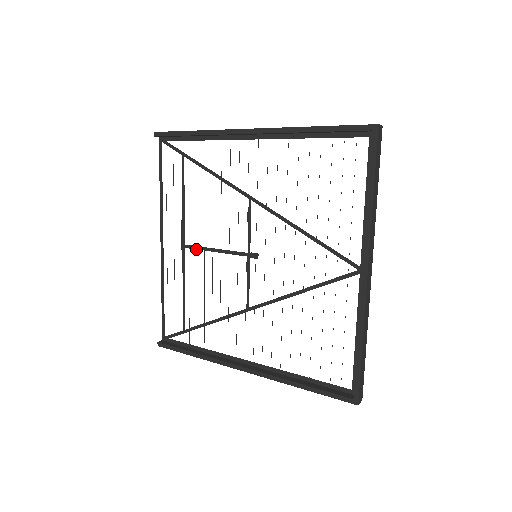
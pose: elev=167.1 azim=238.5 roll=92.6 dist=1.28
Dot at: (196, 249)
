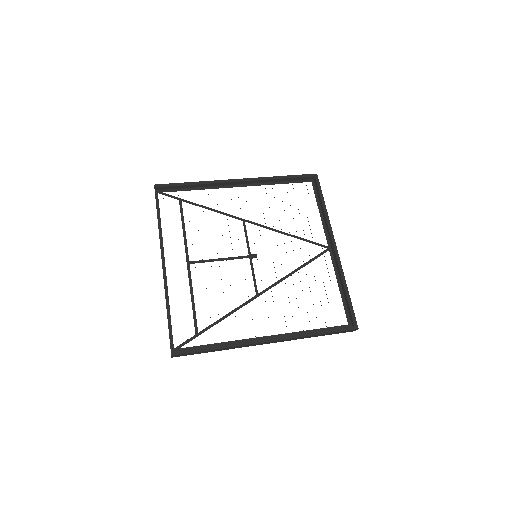
Dot at: (201, 262)
